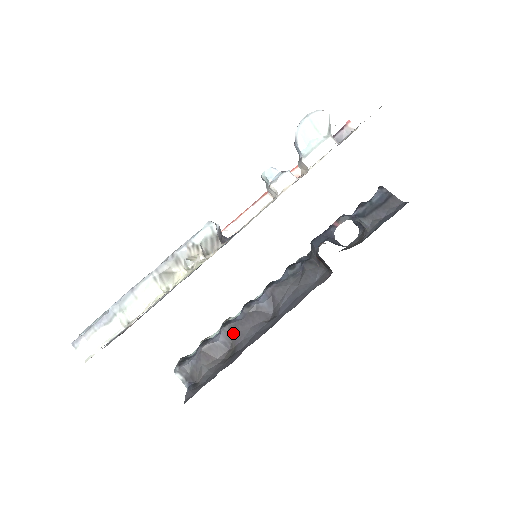
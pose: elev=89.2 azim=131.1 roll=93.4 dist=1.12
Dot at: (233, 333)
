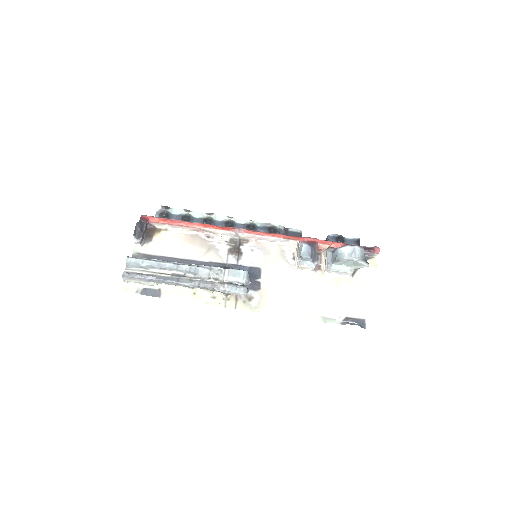
Dot at: occluded
